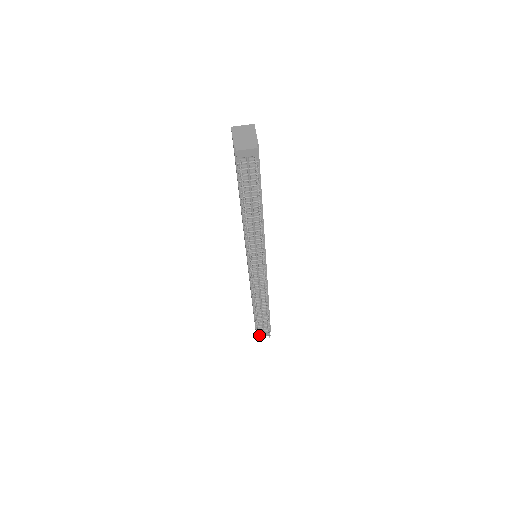
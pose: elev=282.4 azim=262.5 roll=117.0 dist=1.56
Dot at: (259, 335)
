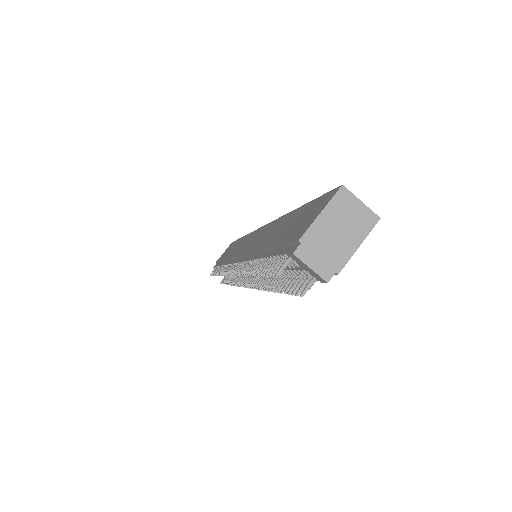
Dot at: occluded
